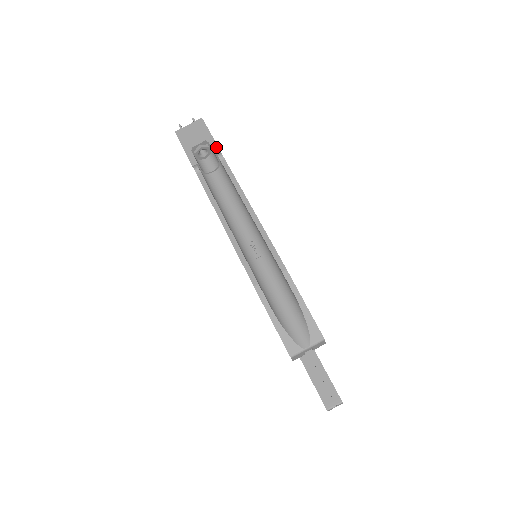
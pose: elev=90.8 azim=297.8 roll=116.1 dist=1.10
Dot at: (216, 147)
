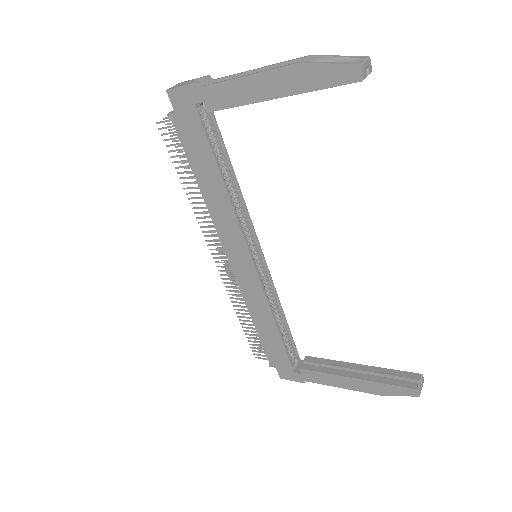
Dot at: (204, 76)
